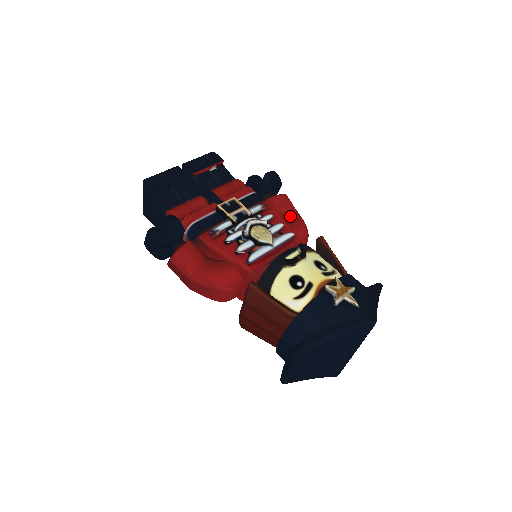
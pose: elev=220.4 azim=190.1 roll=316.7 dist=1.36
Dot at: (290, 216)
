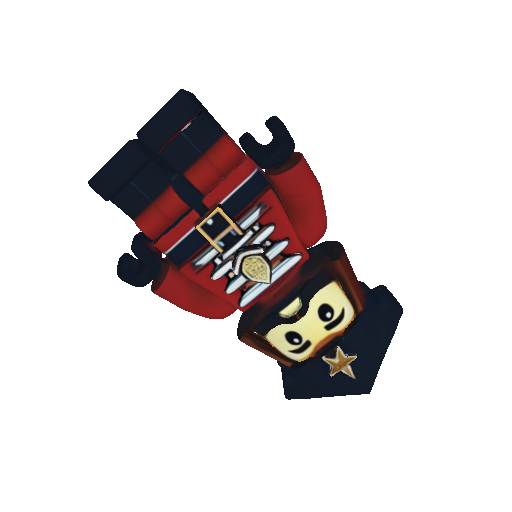
Dot at: (303, 204)
